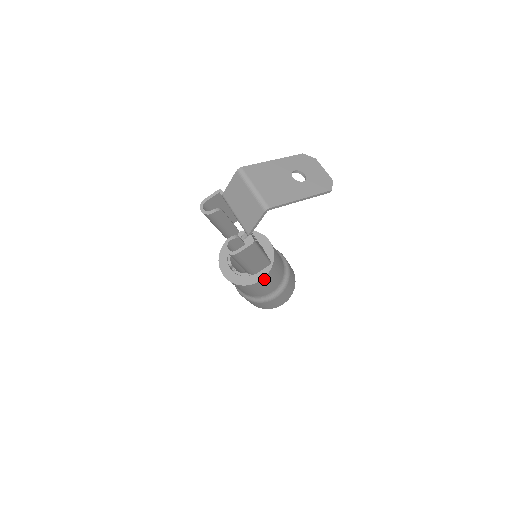
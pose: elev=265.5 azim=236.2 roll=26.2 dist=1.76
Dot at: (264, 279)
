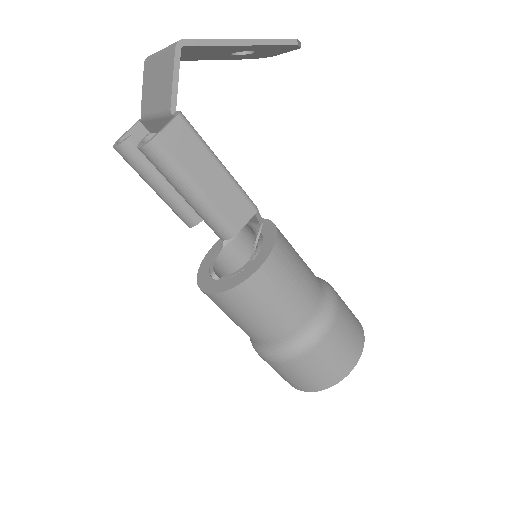
Dot at: (269, 265)
